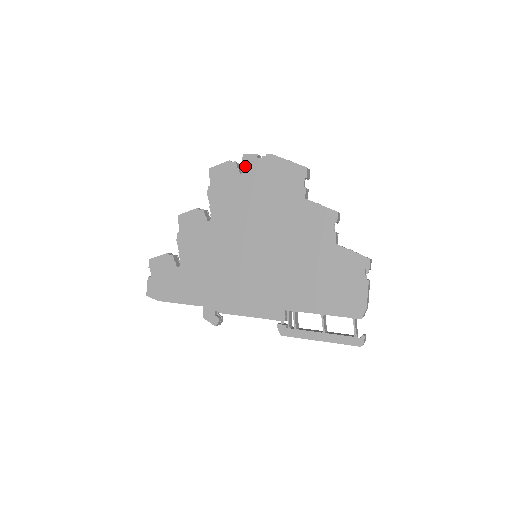
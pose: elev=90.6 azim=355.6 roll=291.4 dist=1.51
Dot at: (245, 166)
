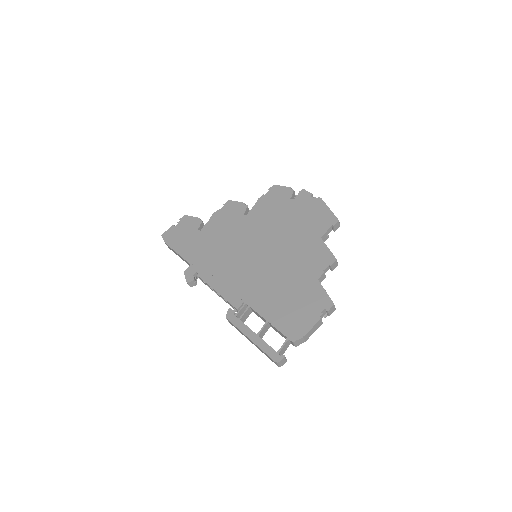
Dot at: (298, 196)
